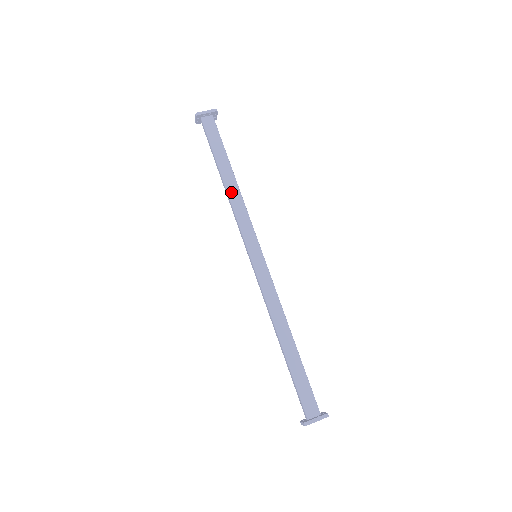
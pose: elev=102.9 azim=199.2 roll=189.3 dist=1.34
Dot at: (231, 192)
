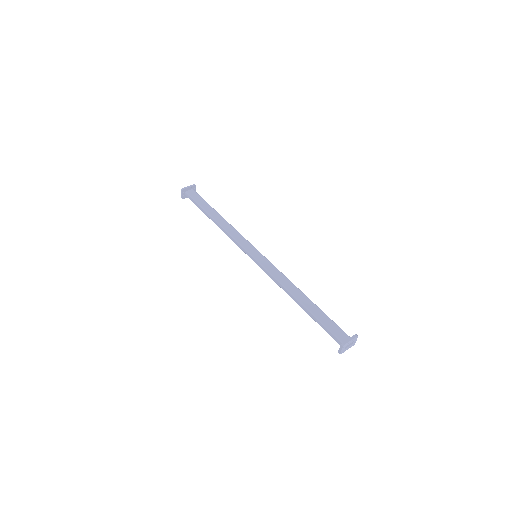
Dot at: (223, 224)
